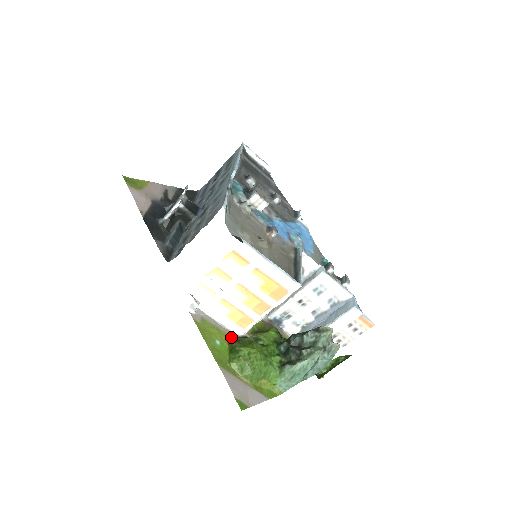
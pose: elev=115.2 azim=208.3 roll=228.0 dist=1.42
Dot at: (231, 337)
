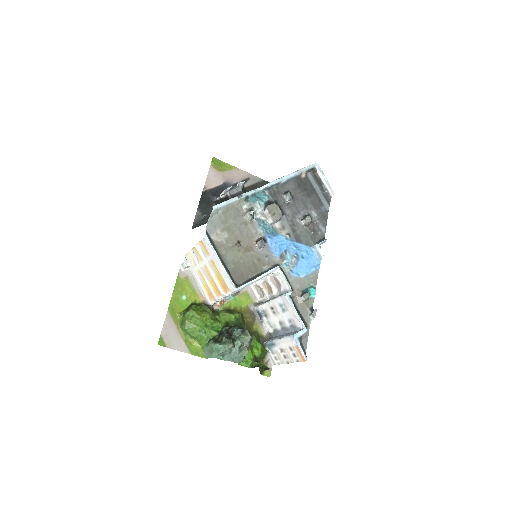
Dot at: (201, 301)
